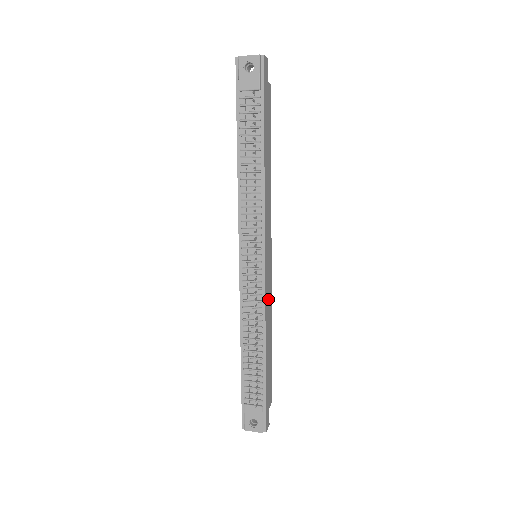
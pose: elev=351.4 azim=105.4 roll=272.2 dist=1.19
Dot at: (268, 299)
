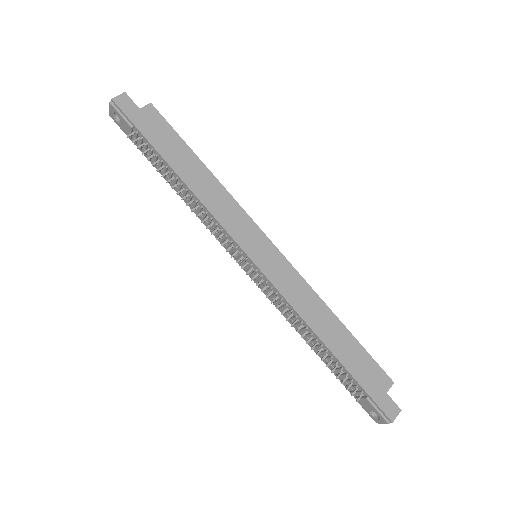
Dot at: (294, 289)
